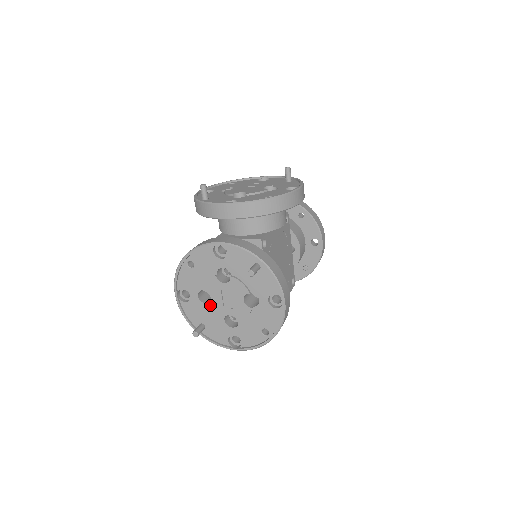
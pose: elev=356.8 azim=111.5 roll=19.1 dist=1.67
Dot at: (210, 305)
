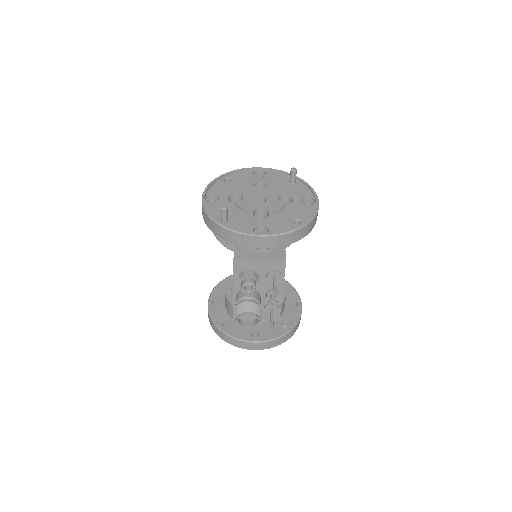
Dot at: (241, 202)
